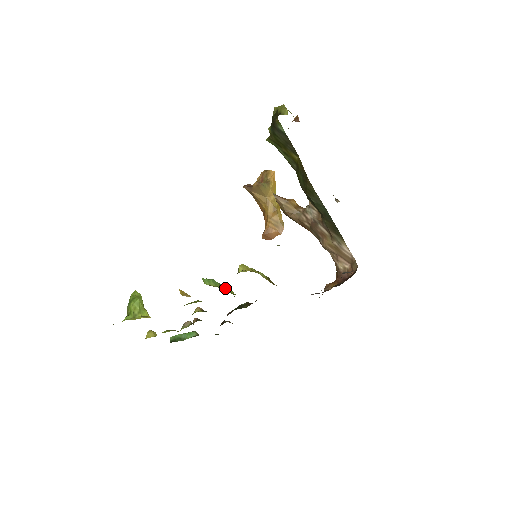
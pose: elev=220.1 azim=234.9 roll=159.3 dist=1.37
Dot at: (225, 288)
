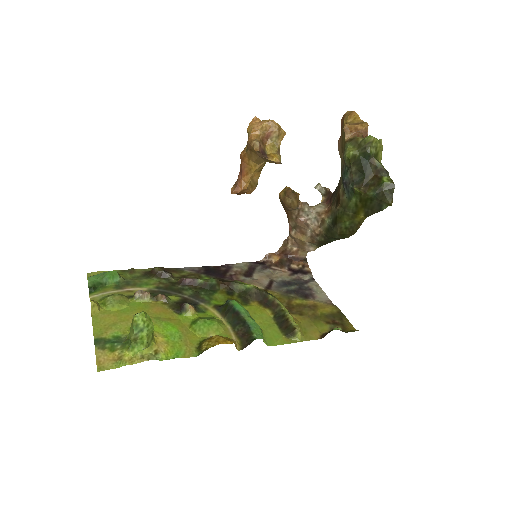
Dot at: occluded
